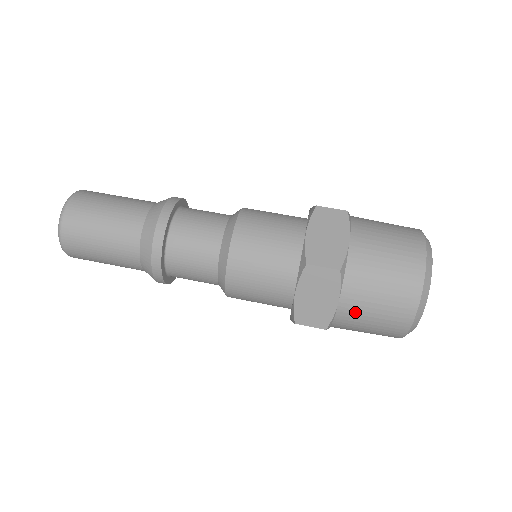
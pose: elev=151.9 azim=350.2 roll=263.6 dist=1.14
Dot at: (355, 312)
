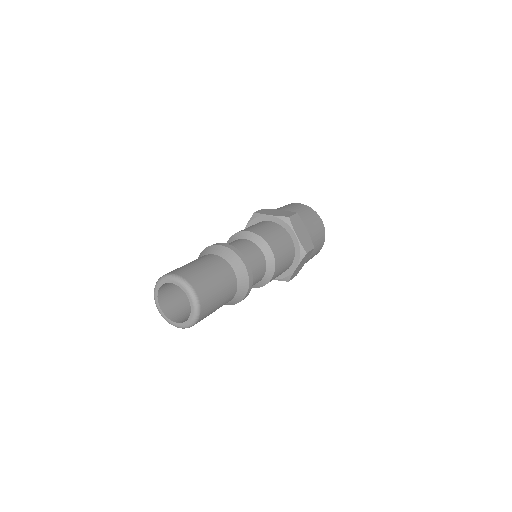
Dot at: (307, 261)
